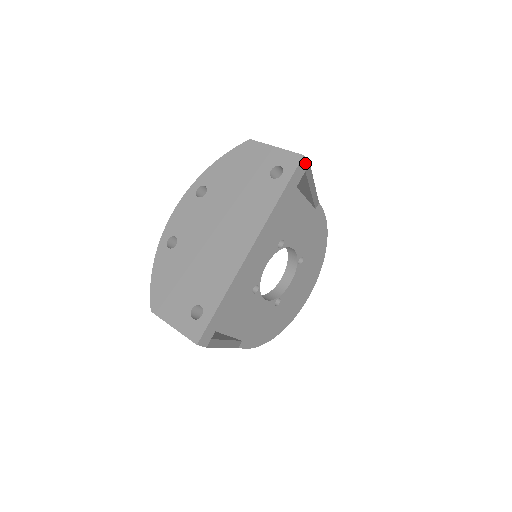
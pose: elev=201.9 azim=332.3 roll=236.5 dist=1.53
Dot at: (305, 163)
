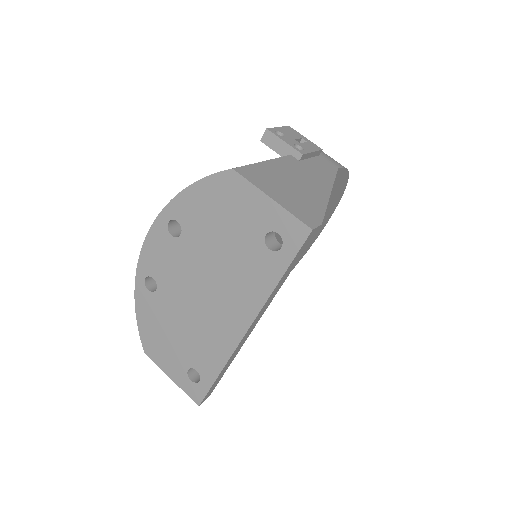
Dot at: (315, 231)
